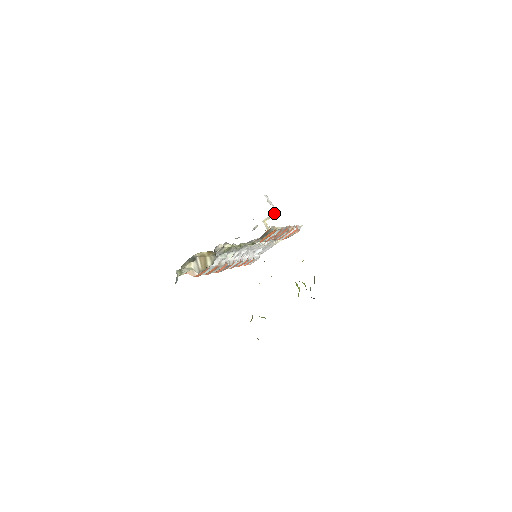
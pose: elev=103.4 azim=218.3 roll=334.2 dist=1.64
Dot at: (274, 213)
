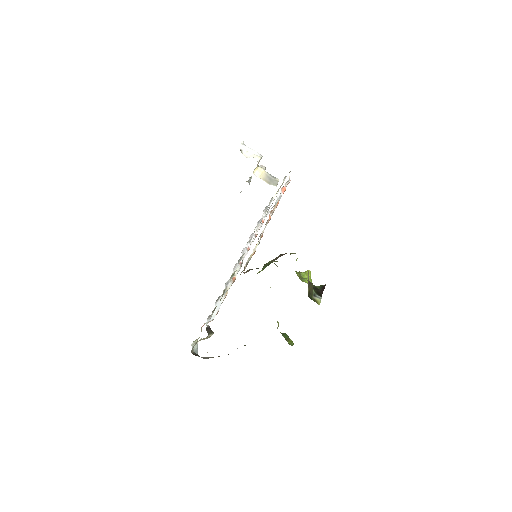
Dot at: (258, 162)
